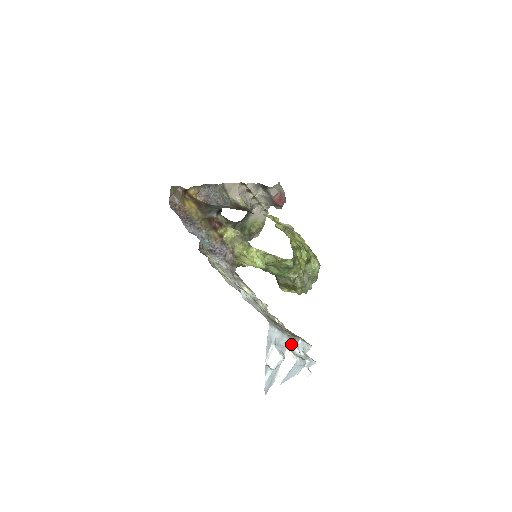
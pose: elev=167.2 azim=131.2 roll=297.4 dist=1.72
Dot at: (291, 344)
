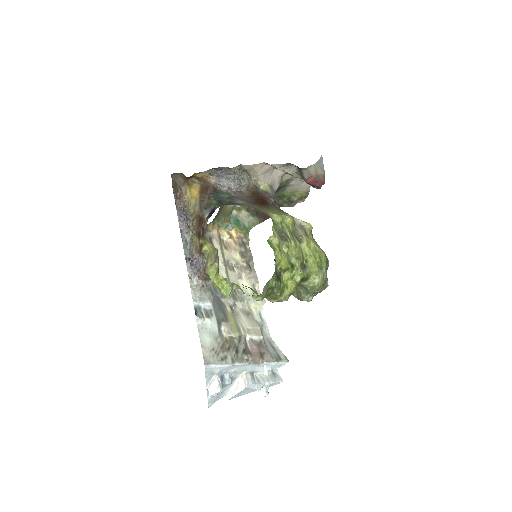
Dot at: (250, 367)
